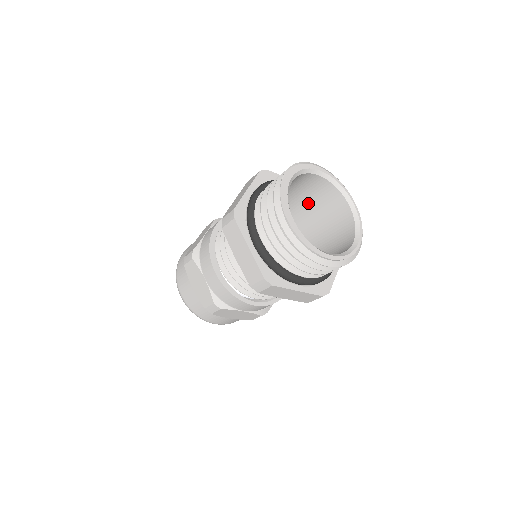
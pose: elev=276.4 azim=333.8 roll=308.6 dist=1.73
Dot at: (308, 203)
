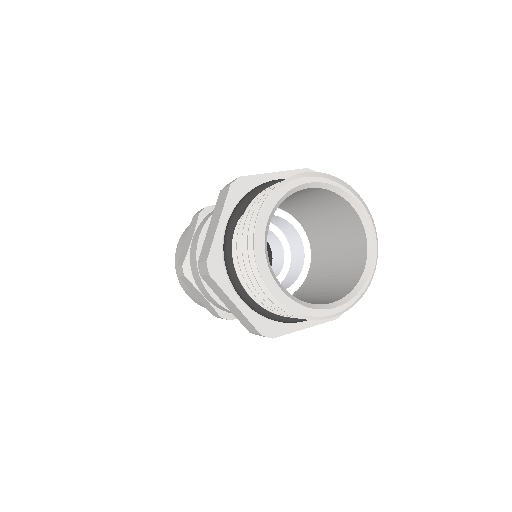
Dot at: (304, 201)
